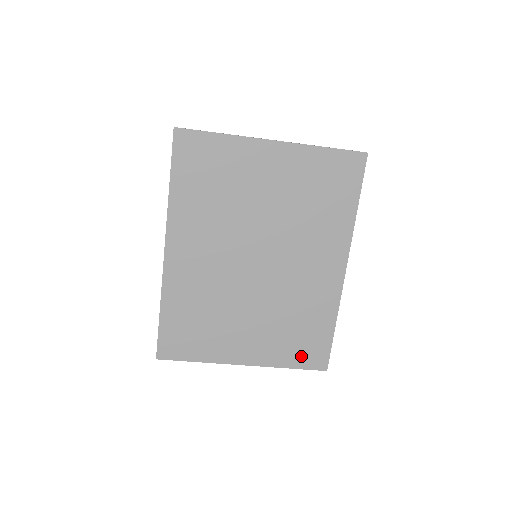
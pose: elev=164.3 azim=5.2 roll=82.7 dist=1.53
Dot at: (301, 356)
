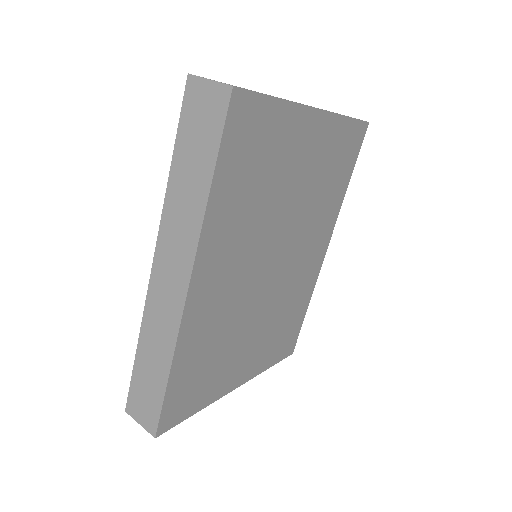
Dot at: (280, 350)
